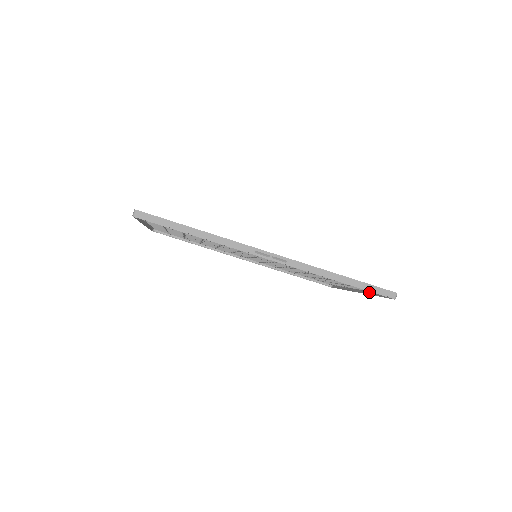
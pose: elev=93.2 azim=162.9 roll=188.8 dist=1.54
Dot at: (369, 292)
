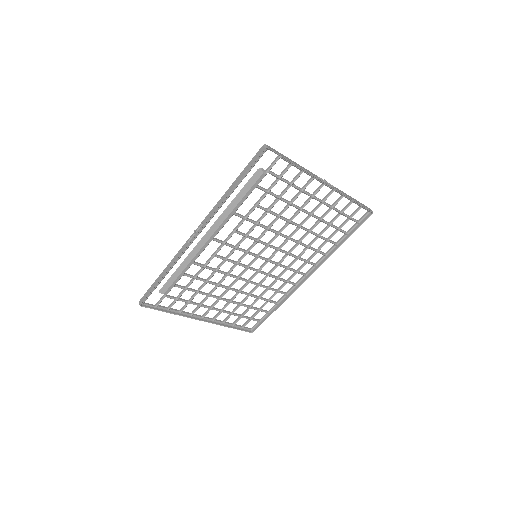
Dot at: (305, 172)
